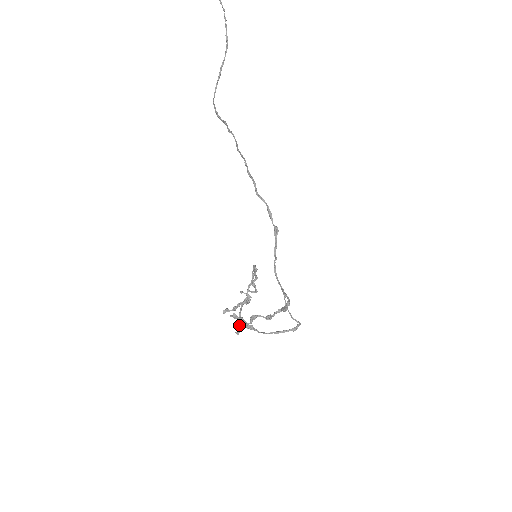
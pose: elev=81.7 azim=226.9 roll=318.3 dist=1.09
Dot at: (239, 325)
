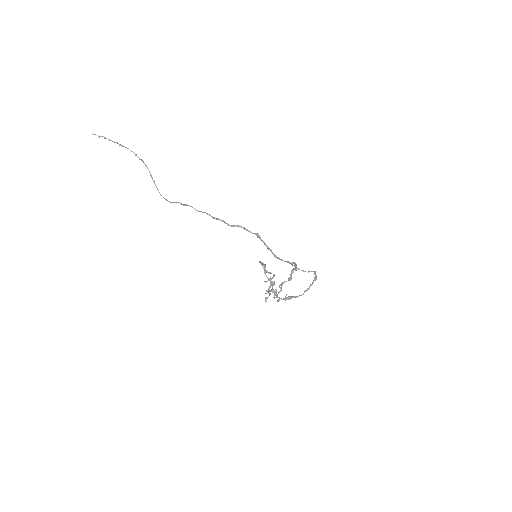
Dot at: (274, 294)
